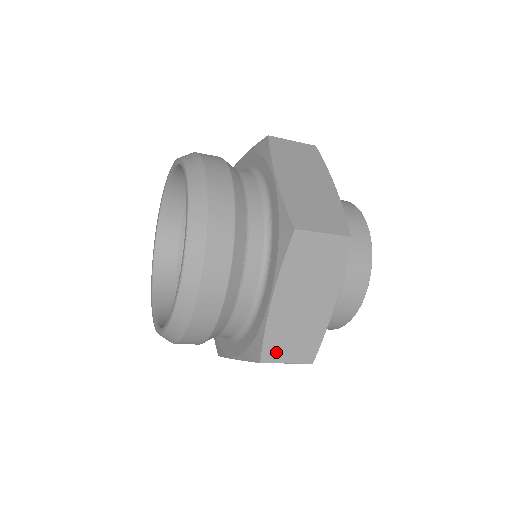
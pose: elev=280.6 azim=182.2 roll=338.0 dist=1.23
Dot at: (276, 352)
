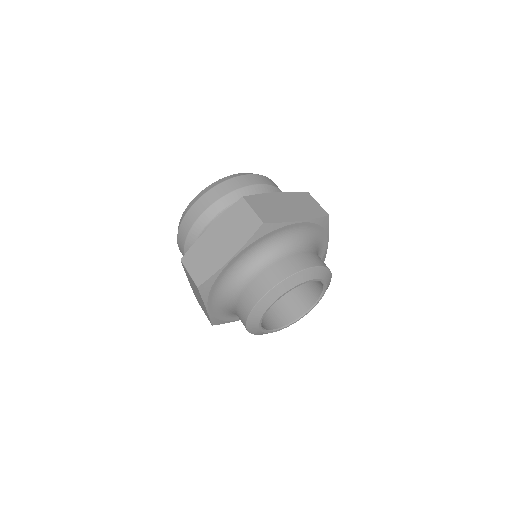
Dot at: (190, 261)
